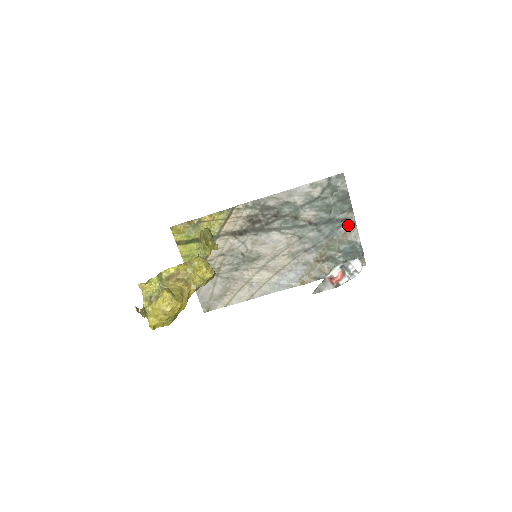
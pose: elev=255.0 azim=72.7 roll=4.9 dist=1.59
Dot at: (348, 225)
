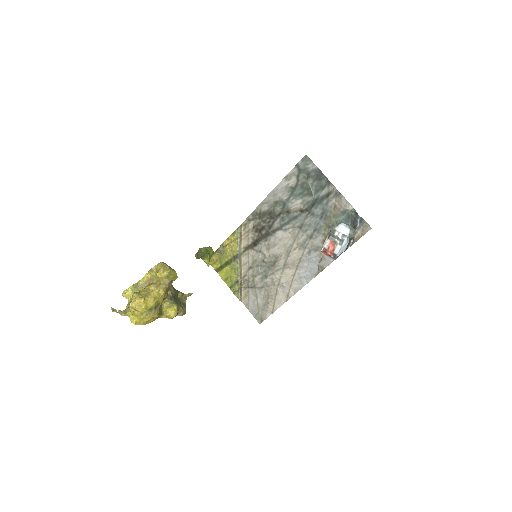
Dot at: (334, 198)
